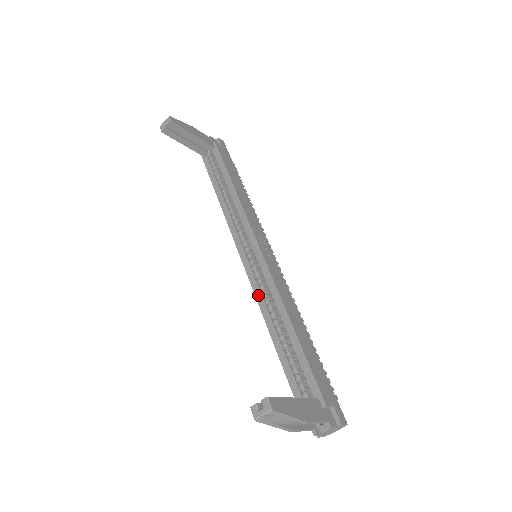
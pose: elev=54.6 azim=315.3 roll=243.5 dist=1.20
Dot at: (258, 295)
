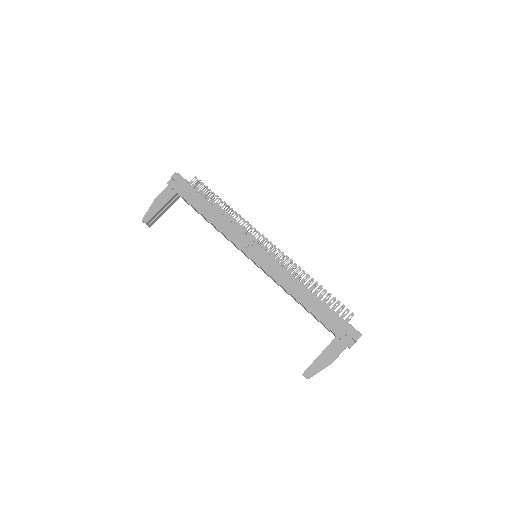
Dot at: occluded
